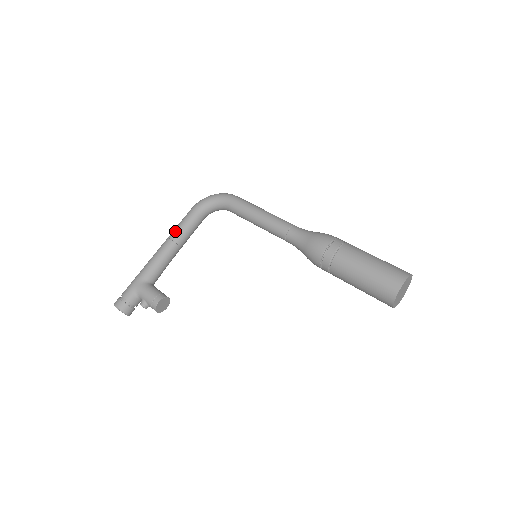
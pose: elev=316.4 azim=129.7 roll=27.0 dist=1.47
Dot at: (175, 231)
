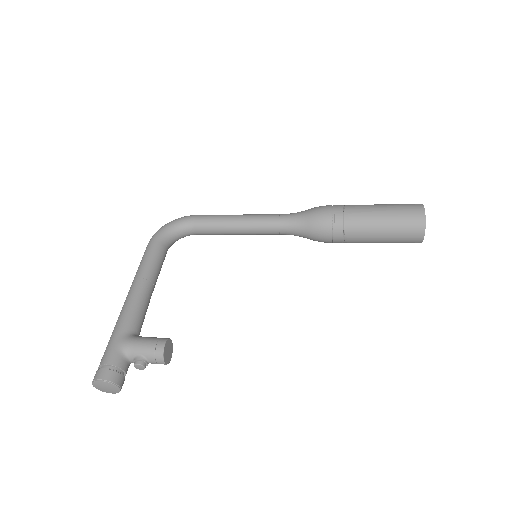
Dot at: (141, 268)
